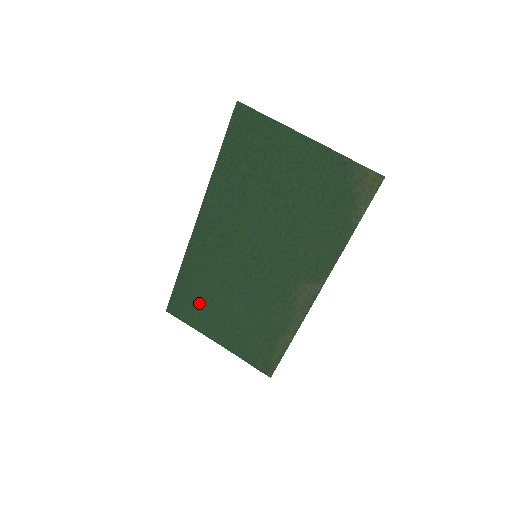
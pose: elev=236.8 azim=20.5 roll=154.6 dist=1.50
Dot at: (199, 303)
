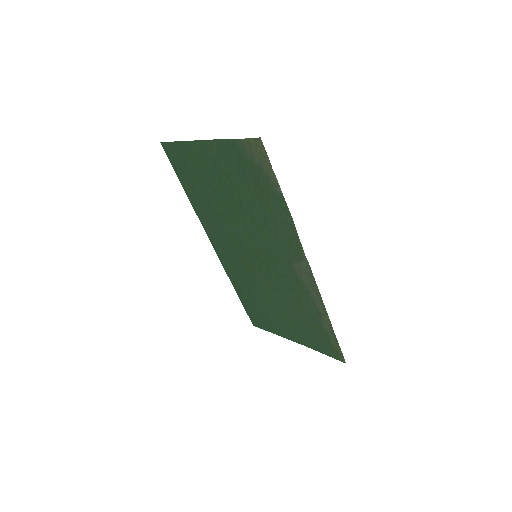
Dot at: (262, 311)
